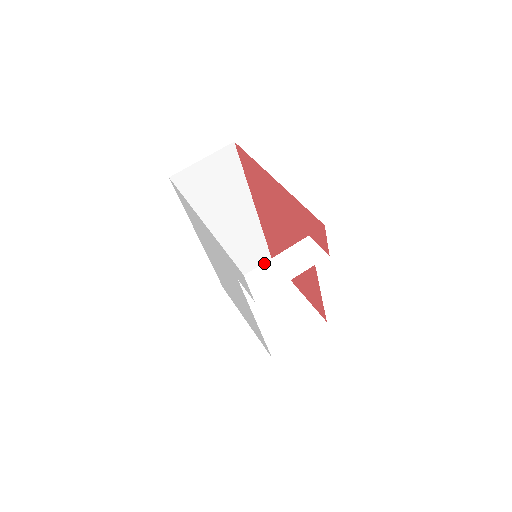
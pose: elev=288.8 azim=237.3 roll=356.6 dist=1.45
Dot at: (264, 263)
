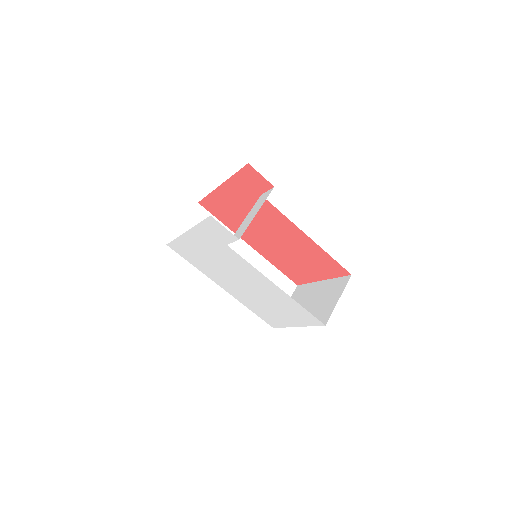
Dot at: (240, 226)
